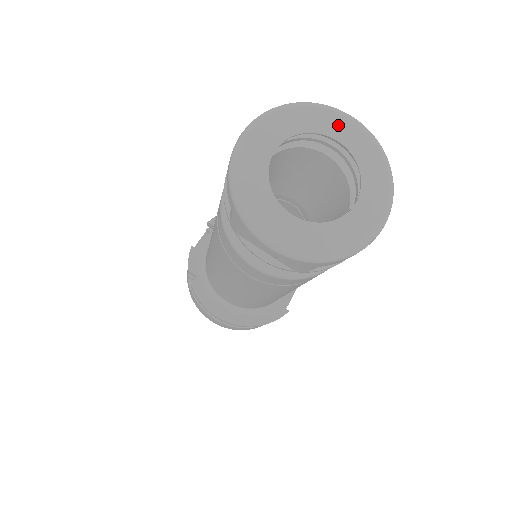
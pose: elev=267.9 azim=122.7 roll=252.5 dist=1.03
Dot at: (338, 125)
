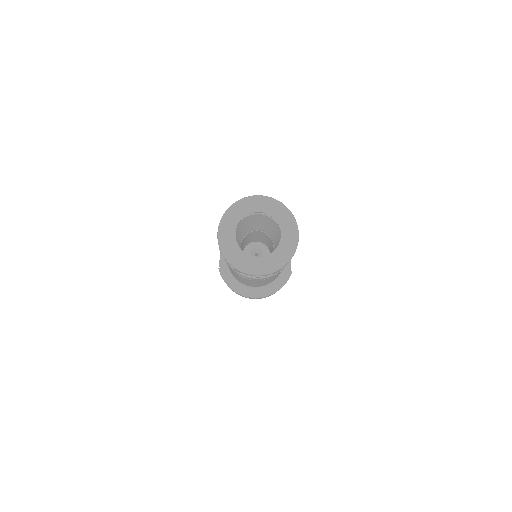
Dot at: (255, 205)
